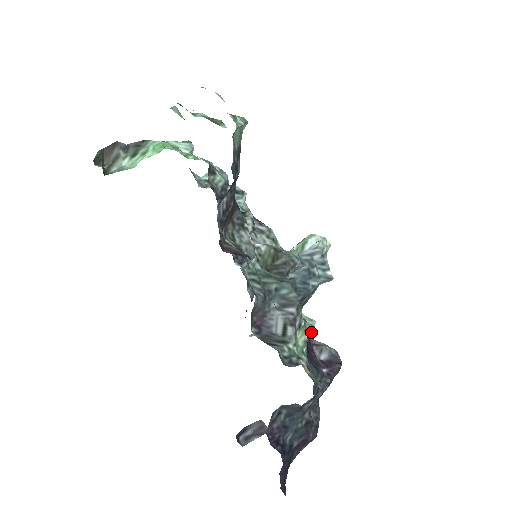
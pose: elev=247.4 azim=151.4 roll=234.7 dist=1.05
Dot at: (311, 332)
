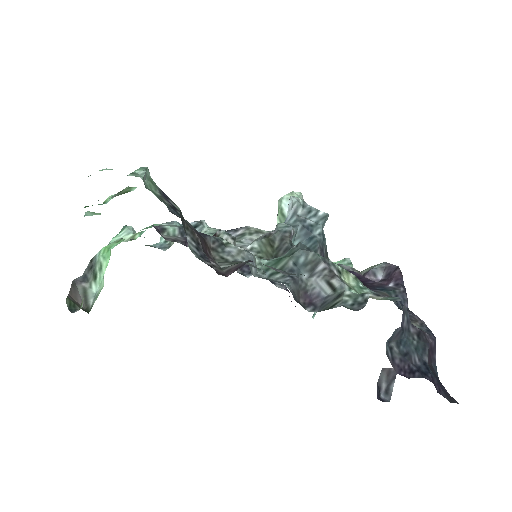
Dot at: occluded
